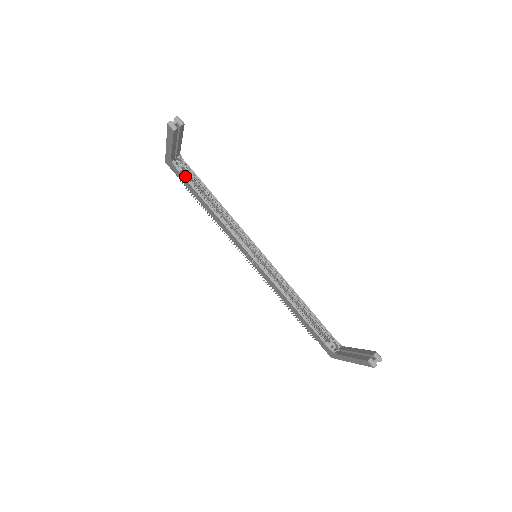
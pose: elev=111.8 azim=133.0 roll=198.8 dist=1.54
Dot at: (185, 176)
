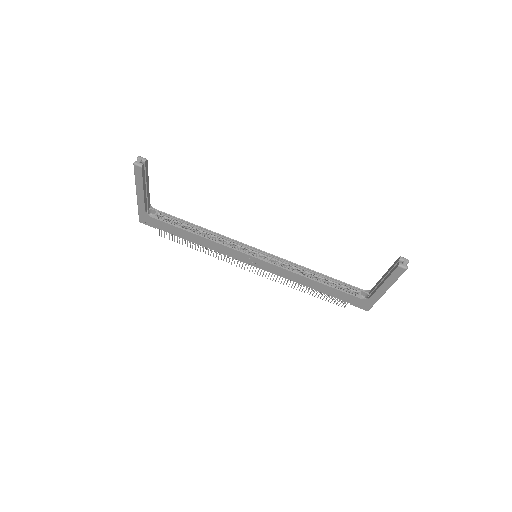
Dot at: (163, 221)
